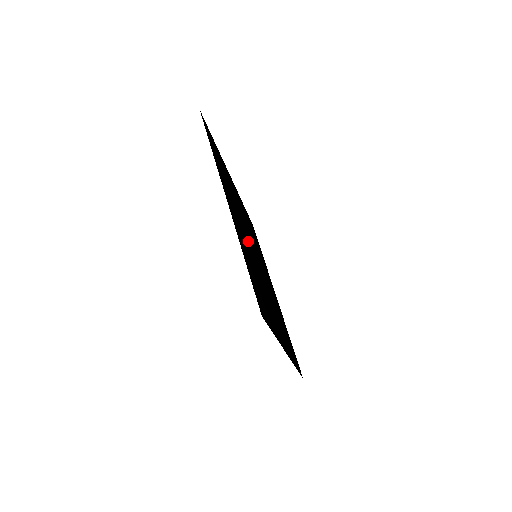
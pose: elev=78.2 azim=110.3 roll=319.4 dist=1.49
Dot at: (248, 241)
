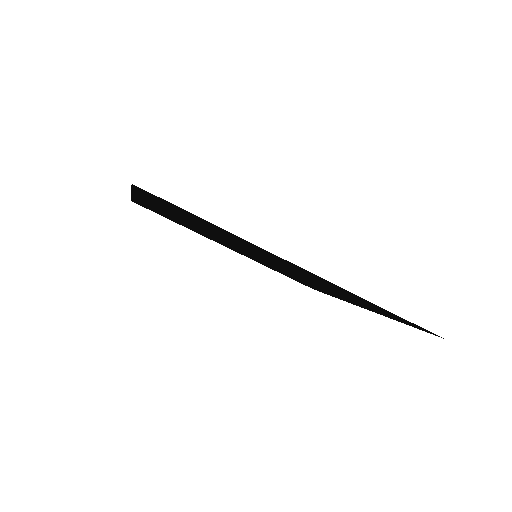
Dot at: occluded
